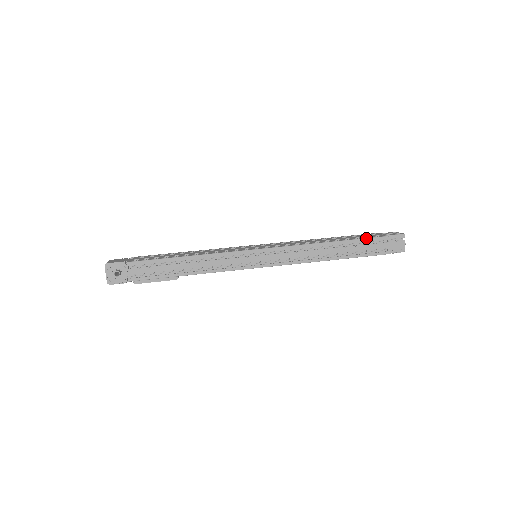
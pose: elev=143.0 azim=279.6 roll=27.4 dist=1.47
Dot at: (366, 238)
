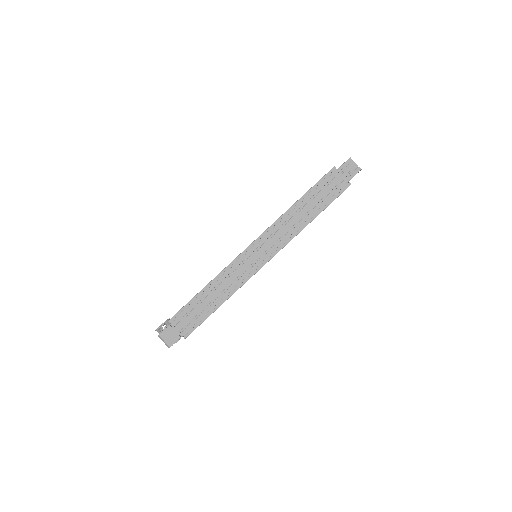
Dot at: occluded
